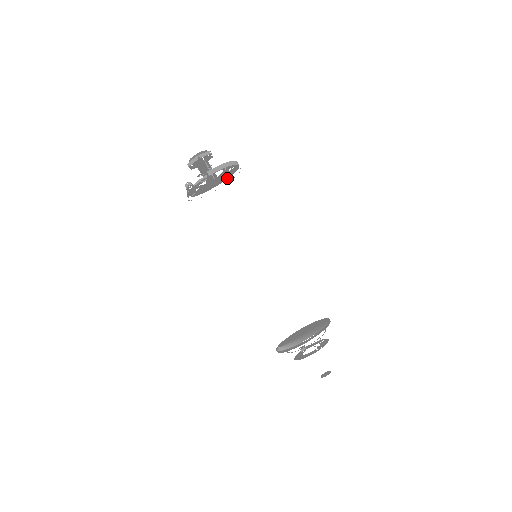
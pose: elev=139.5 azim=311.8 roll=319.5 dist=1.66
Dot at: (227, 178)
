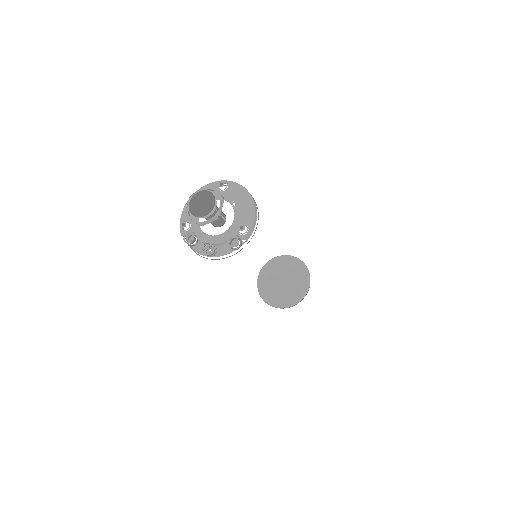
Dot at: occluded
